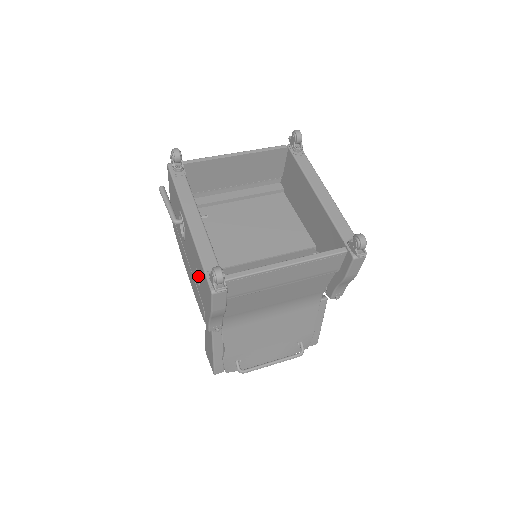
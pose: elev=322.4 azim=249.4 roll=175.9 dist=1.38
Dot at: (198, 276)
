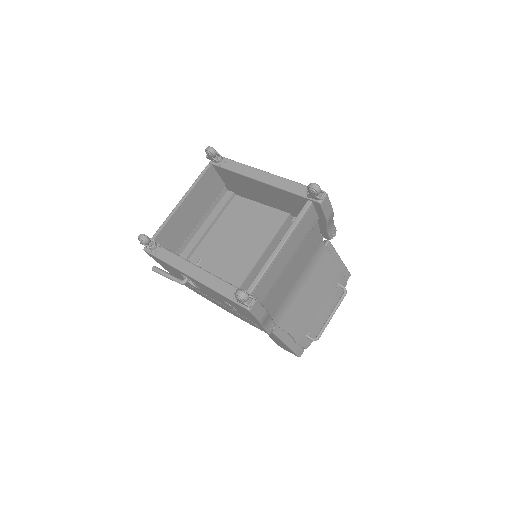
Dot at: (230, 306)
